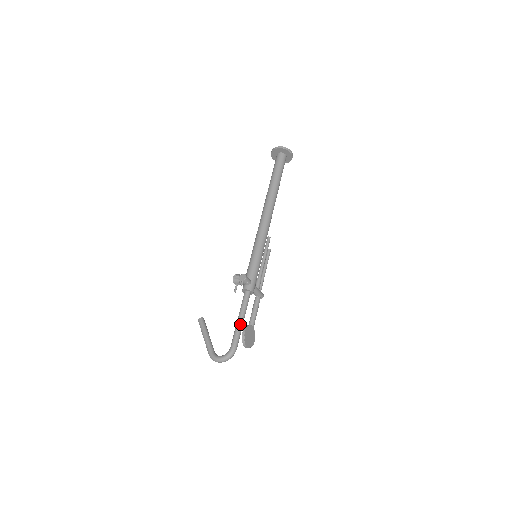
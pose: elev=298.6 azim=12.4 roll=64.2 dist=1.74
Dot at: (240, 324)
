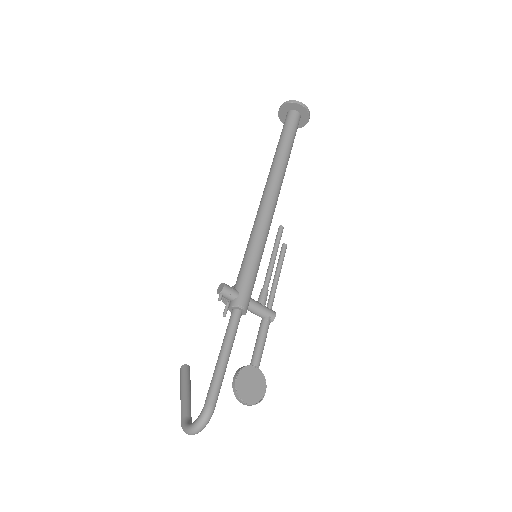
Dot at: (219, 364)
